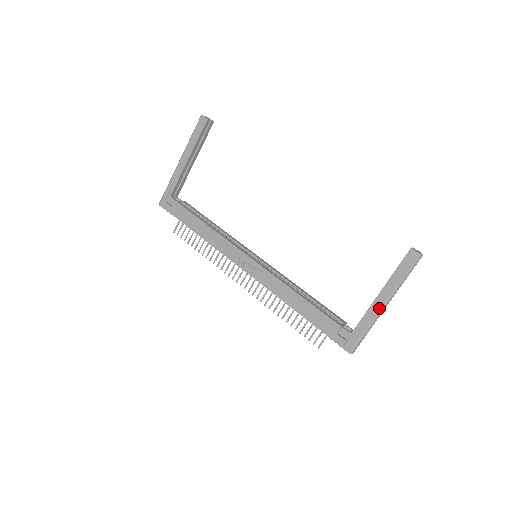
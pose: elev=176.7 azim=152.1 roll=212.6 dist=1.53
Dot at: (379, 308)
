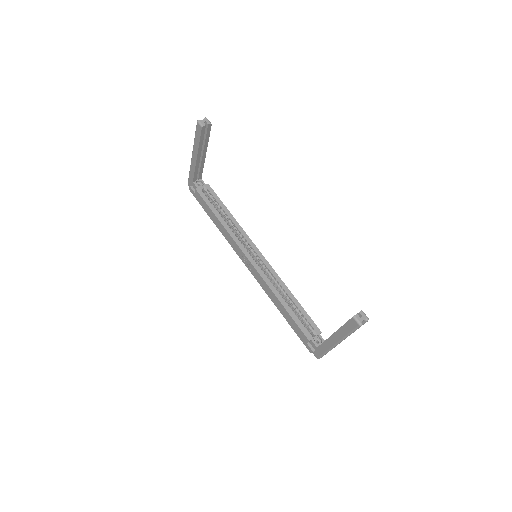
Dot at: (333, 343)
